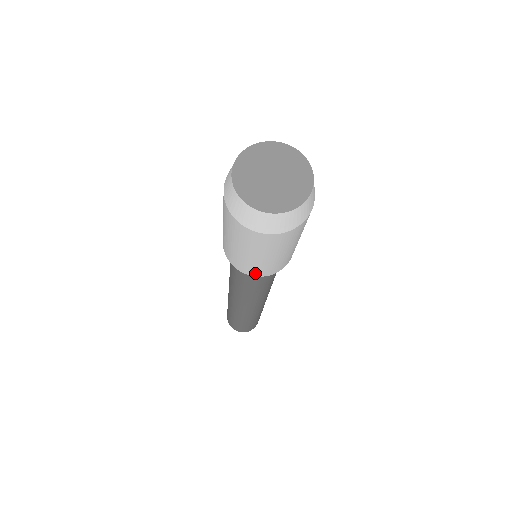
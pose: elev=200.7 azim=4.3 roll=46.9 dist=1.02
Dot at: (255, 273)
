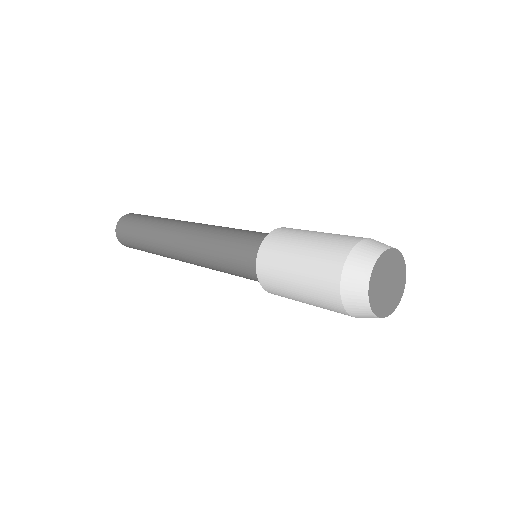
Dot at: occluded
